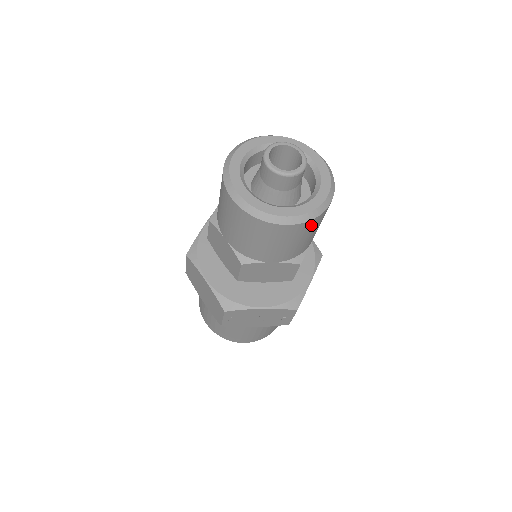
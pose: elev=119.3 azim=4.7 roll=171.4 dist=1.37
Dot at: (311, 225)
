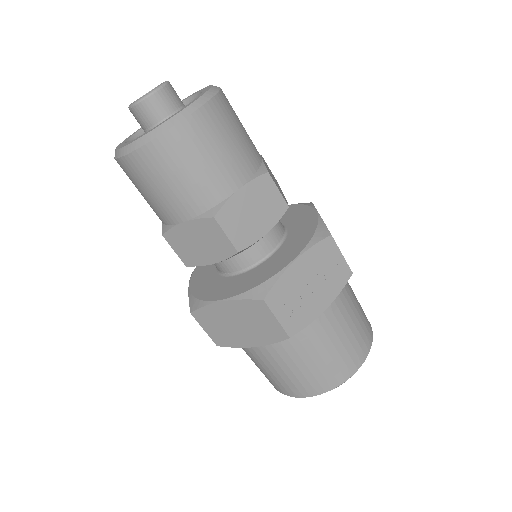
Dot at: (221, 110)
